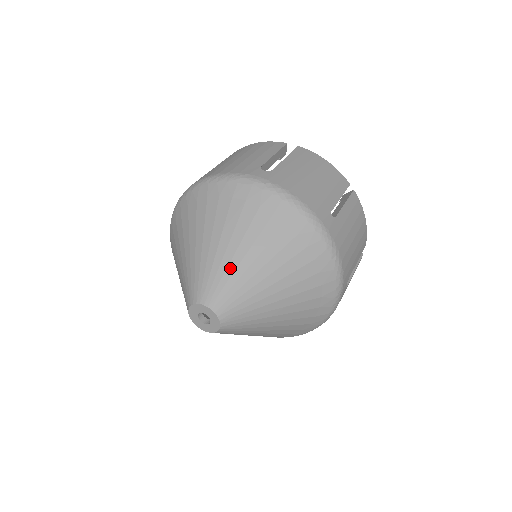
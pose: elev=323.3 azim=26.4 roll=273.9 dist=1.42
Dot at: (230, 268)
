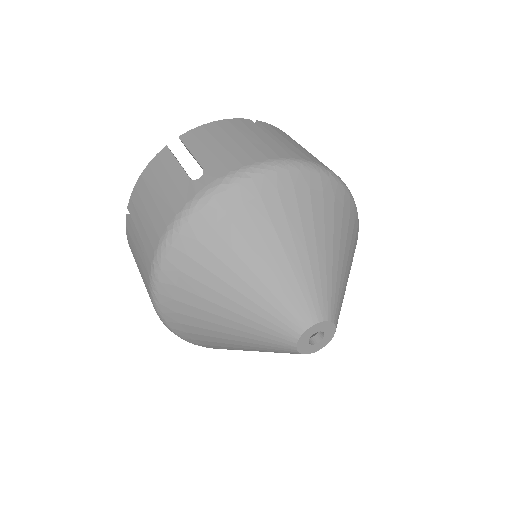
Dot at: (288, 276)
